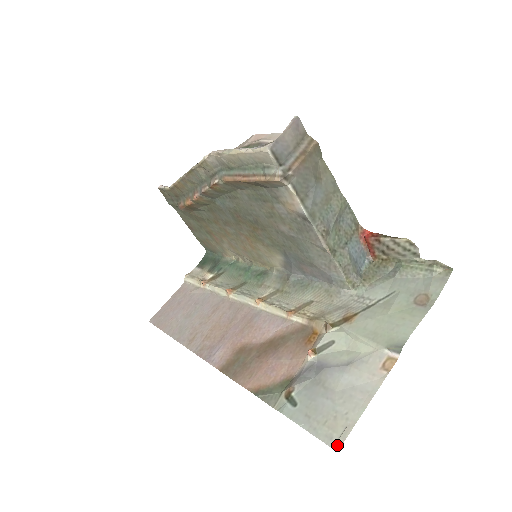
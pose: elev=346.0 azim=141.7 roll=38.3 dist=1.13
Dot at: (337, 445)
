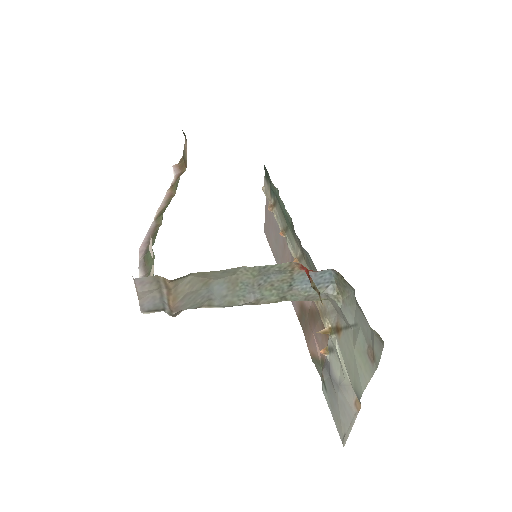
Dot at: (343, 443)
